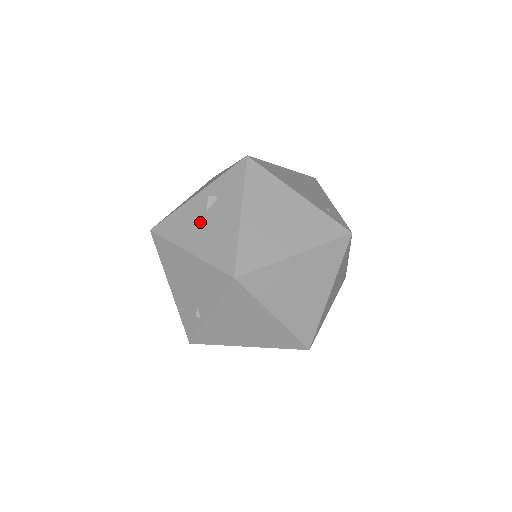
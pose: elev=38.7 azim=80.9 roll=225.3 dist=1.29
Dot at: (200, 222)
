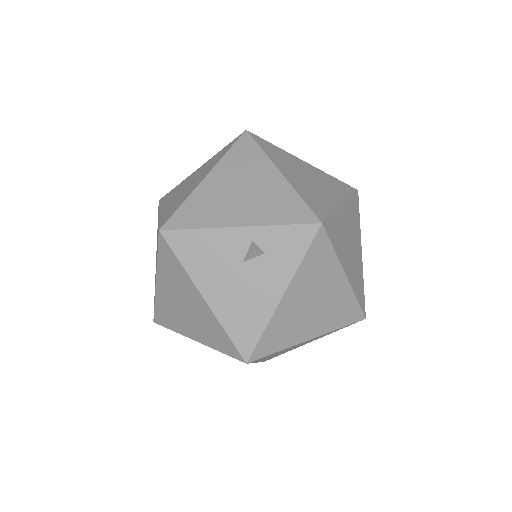
Dot at: (230, 270)
